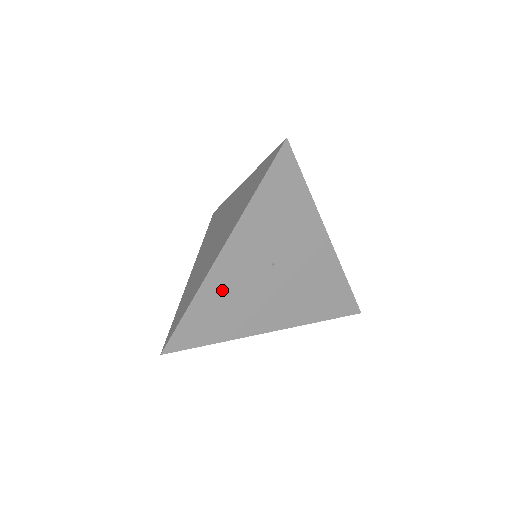
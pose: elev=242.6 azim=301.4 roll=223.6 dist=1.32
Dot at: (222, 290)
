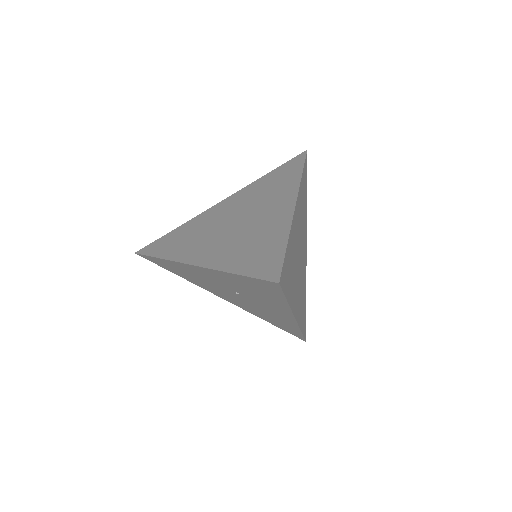
Dot at: (189, 271)
